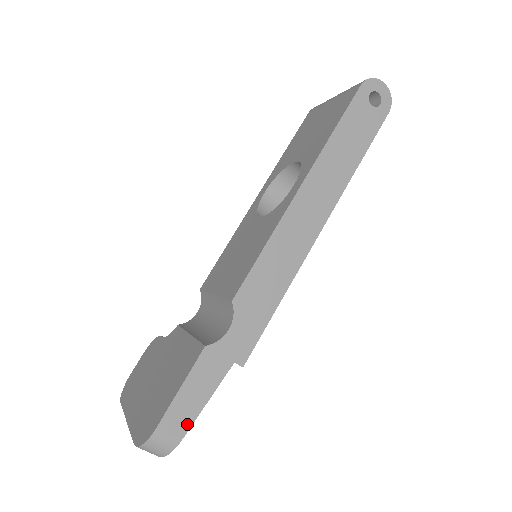
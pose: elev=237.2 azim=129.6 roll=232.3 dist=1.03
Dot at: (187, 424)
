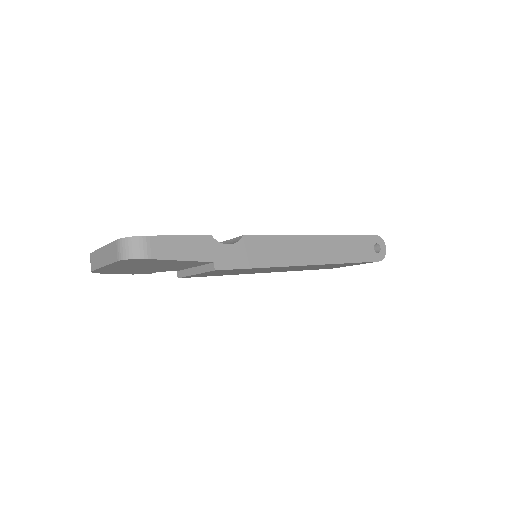
Dot at: (162, 256)
